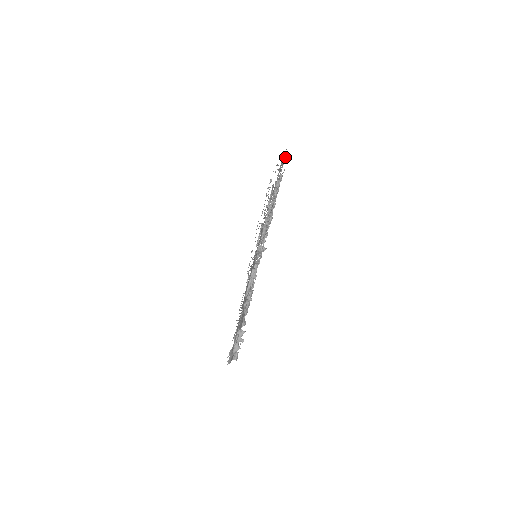
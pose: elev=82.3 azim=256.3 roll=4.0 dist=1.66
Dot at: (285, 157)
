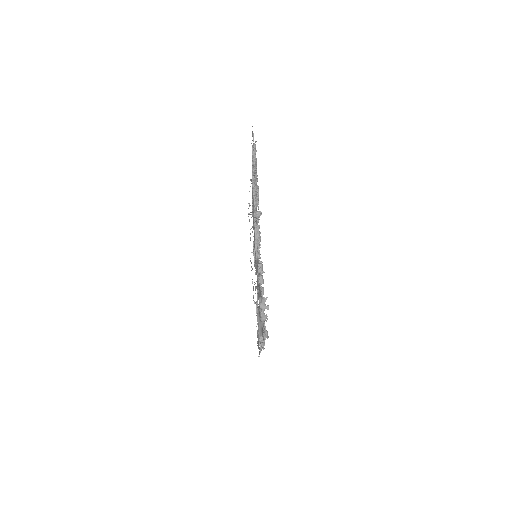
Dot at: occluded
